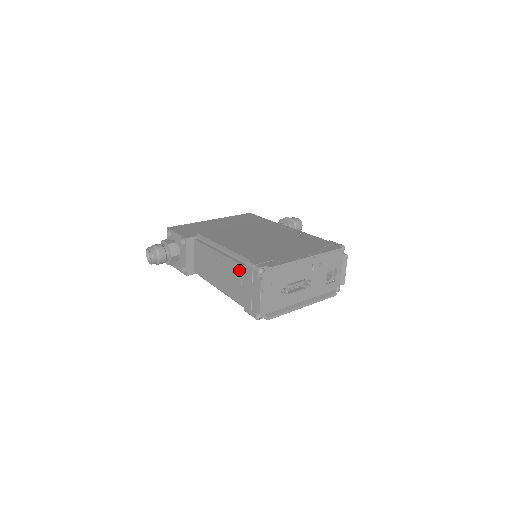
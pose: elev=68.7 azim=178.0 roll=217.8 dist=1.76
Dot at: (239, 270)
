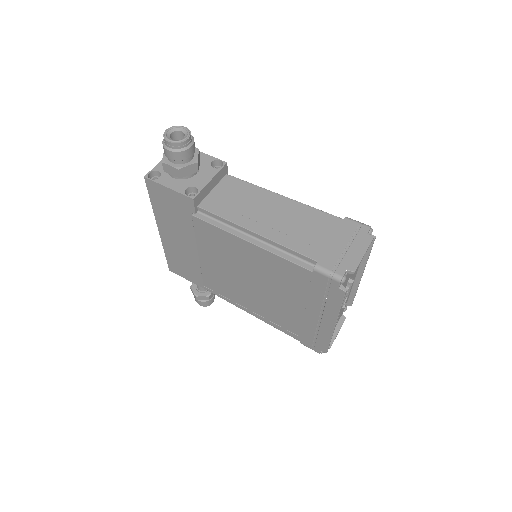
Dot at: (327, 220)
